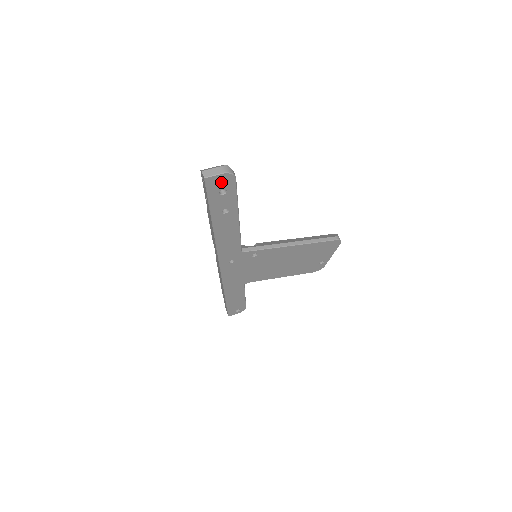
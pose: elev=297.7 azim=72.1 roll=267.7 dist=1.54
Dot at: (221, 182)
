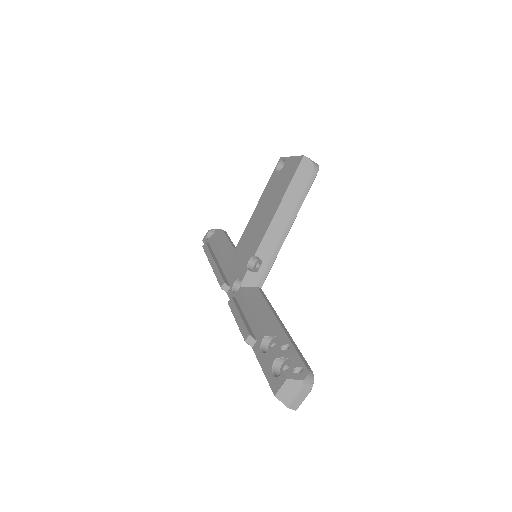
Dot at: occluded
